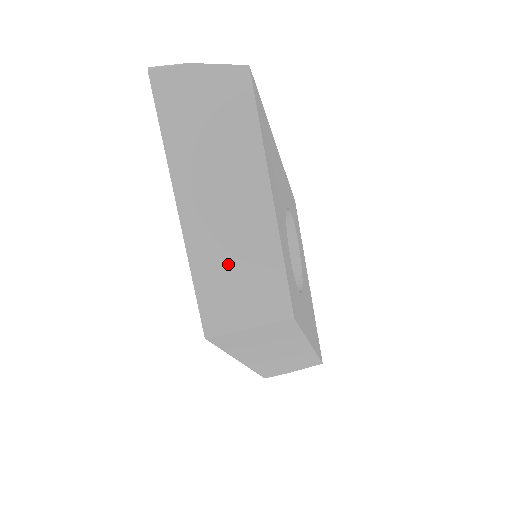
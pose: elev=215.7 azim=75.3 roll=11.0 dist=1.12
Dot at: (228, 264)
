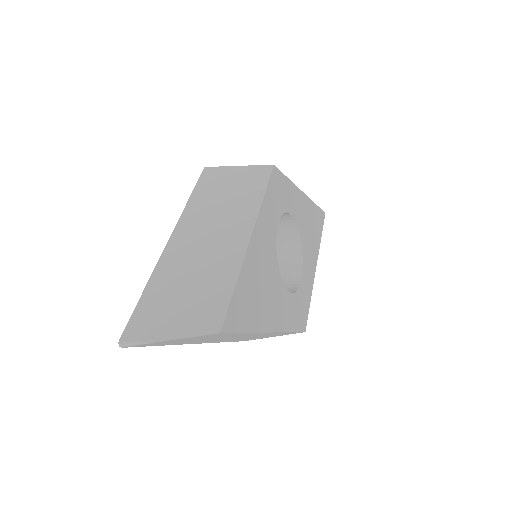
Dot at: (248, 338)
